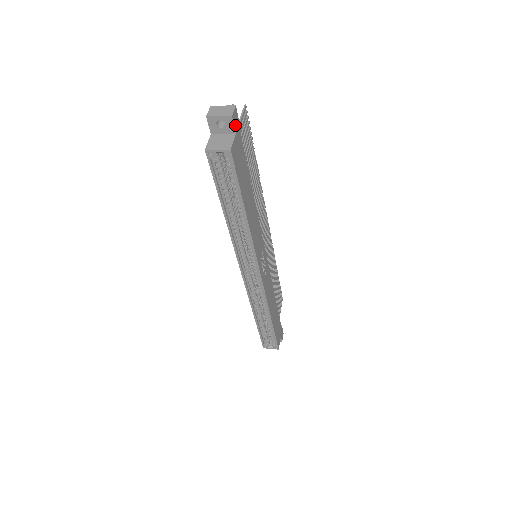
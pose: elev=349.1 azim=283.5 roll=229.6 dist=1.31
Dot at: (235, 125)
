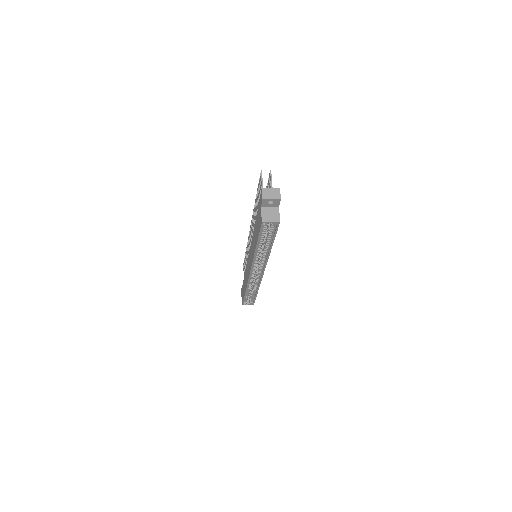
Dot at: (279, 202)
